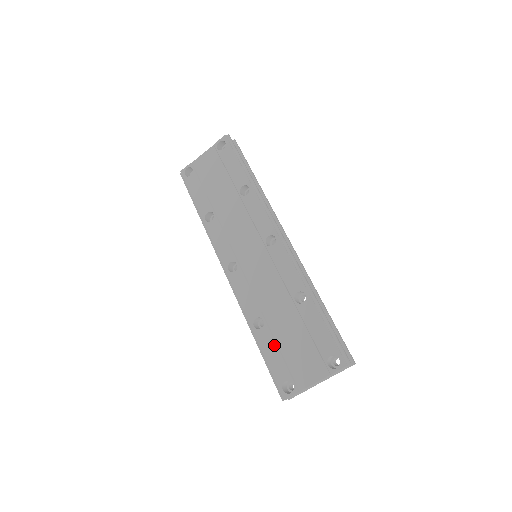
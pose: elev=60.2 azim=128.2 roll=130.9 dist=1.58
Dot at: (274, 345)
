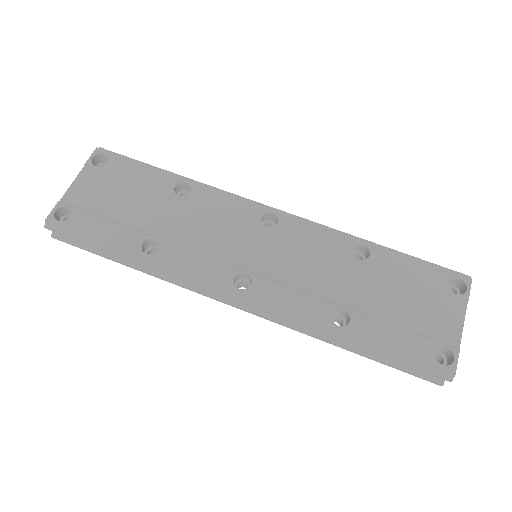
Dot at: (383, 325)
